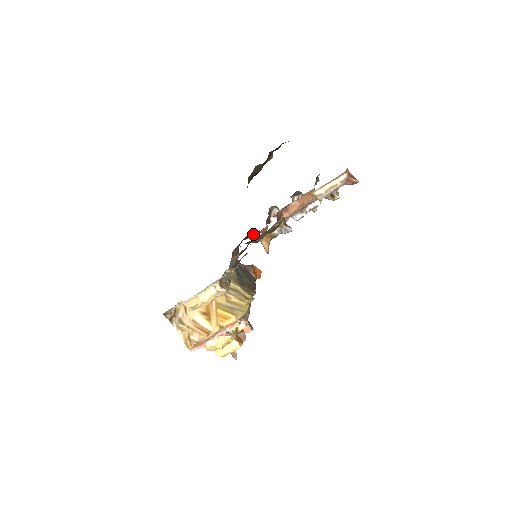
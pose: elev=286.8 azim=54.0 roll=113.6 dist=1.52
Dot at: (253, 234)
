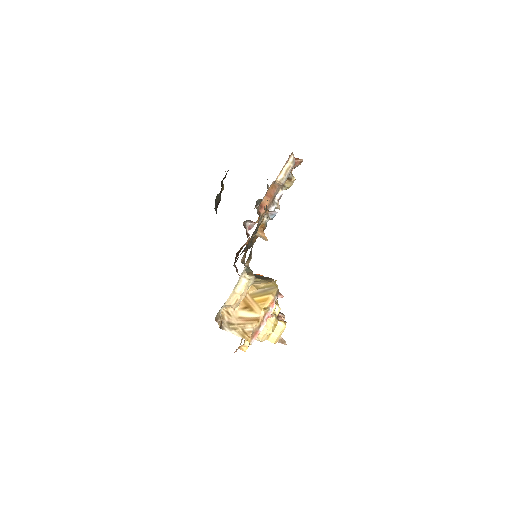
Dot at: (240, 251)
